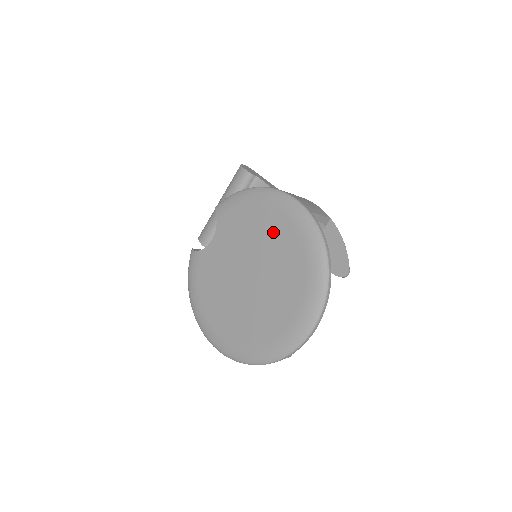
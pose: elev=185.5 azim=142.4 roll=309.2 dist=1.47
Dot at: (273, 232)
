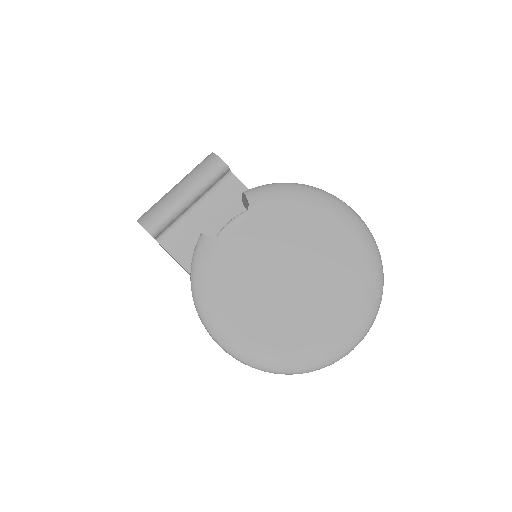
Dot at: (326, 234)
